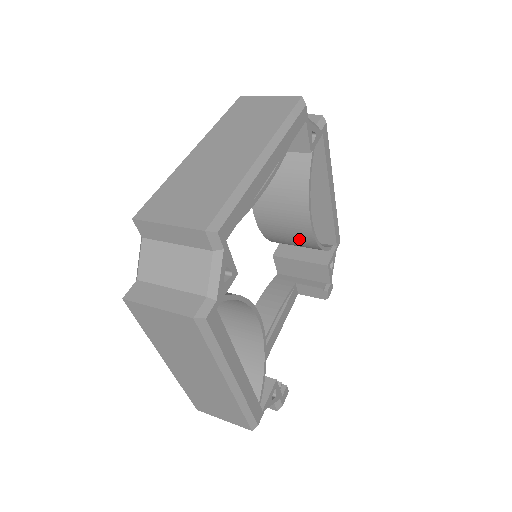
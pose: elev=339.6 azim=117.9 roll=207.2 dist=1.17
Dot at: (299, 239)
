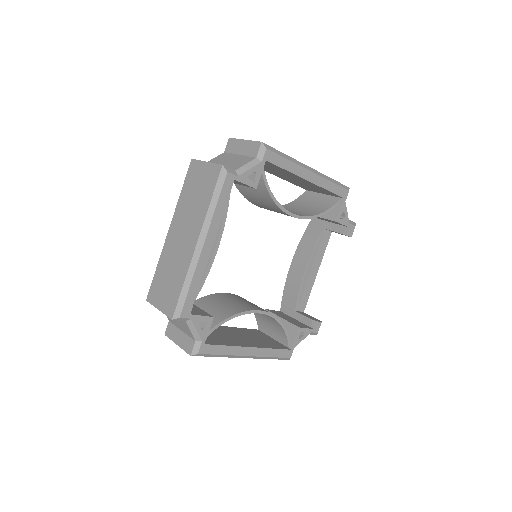
Dot at: occluded
